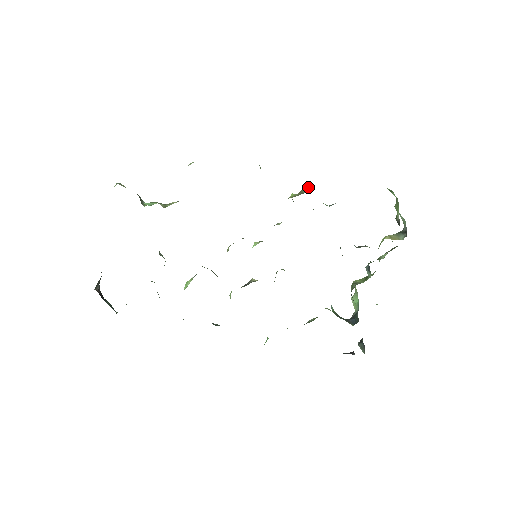
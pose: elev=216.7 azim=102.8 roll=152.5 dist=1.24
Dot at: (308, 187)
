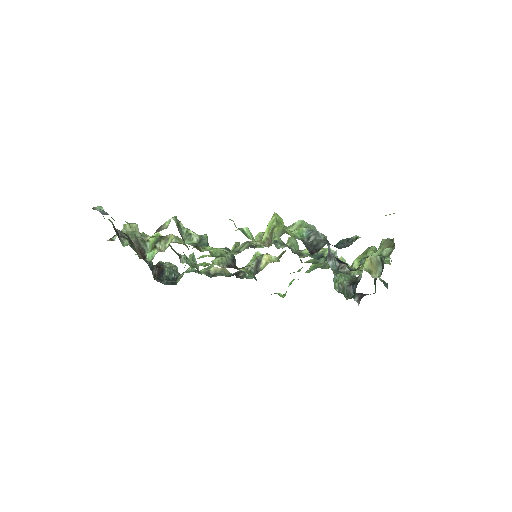
Dot at: (273, 241)
